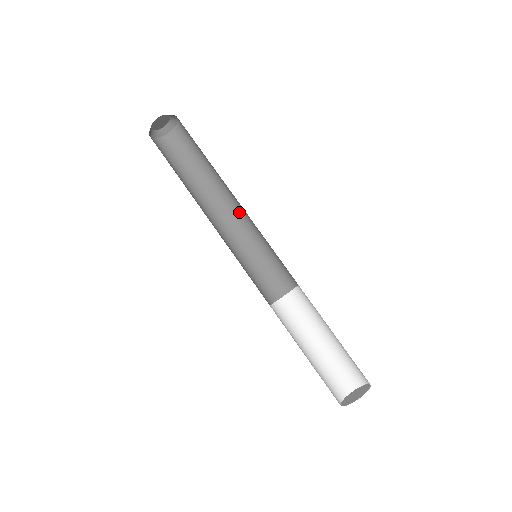
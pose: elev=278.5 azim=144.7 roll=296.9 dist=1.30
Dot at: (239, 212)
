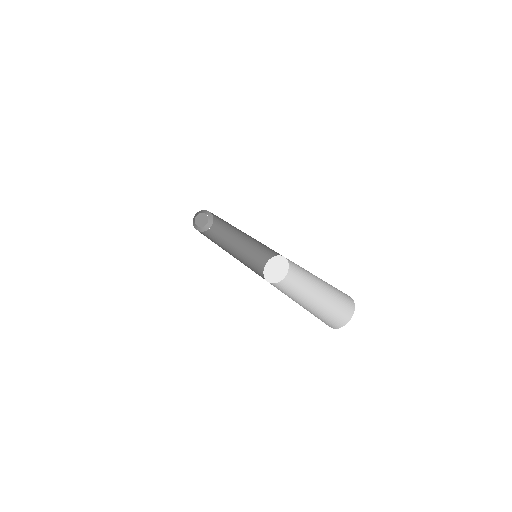
Dot at: (249, 243)
